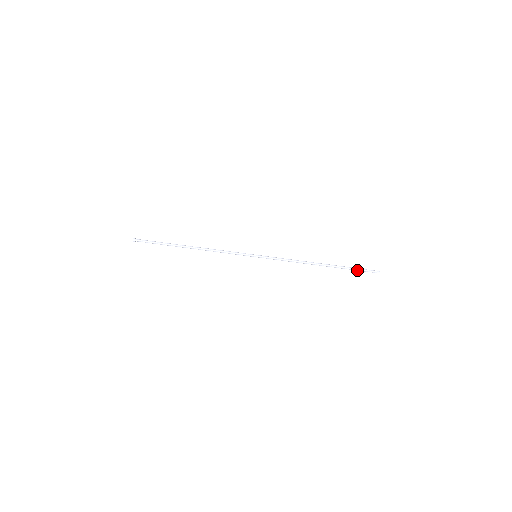
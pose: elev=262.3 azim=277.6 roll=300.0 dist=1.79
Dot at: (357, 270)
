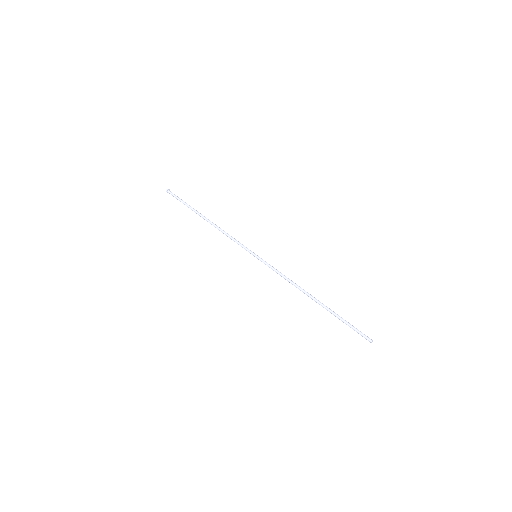
Dot at: (348, 325)
